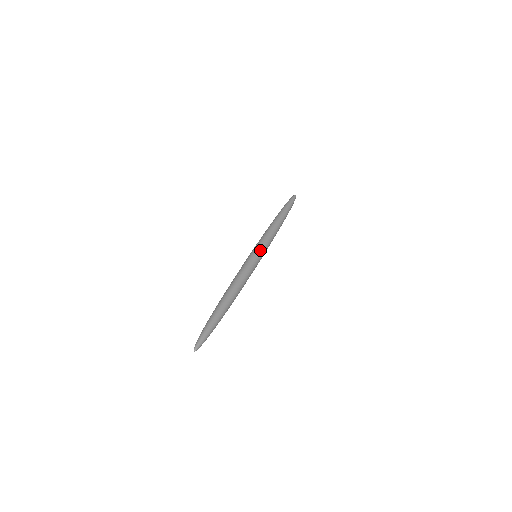
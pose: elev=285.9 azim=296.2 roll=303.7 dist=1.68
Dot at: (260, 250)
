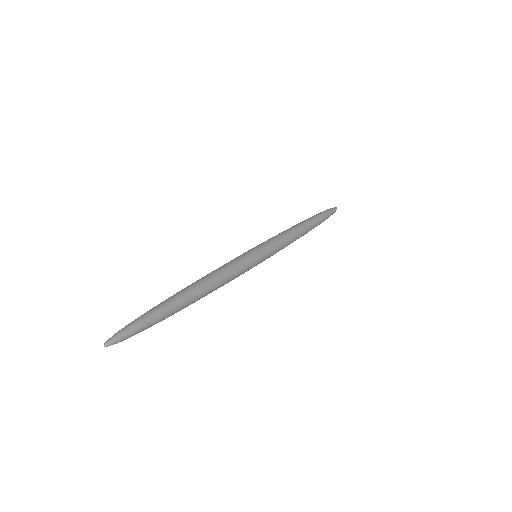
Dot at: (263, 249)
